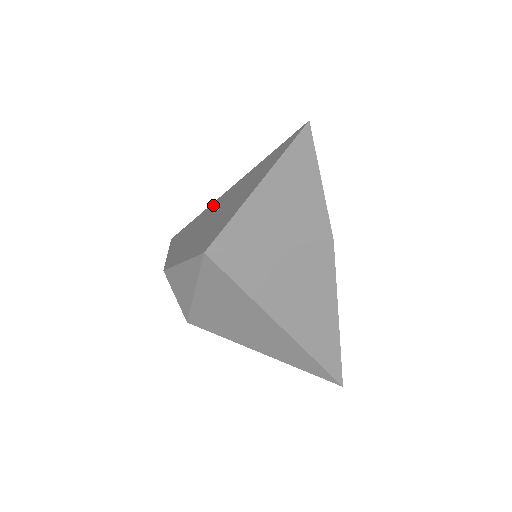
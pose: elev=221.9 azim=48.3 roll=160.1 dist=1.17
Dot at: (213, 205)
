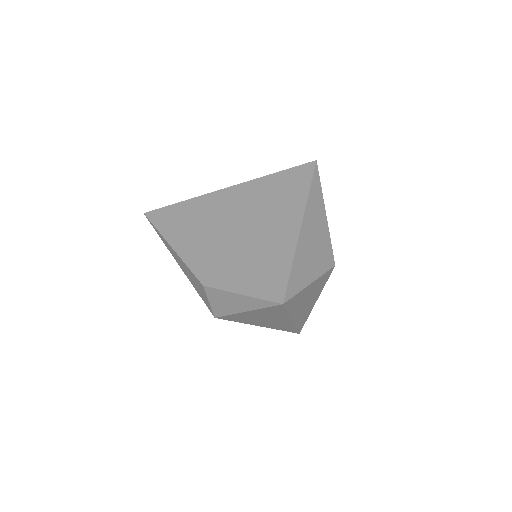
Dot at: (210, 204)
